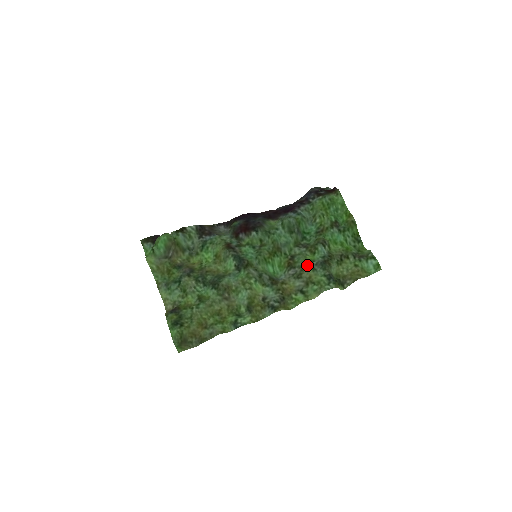
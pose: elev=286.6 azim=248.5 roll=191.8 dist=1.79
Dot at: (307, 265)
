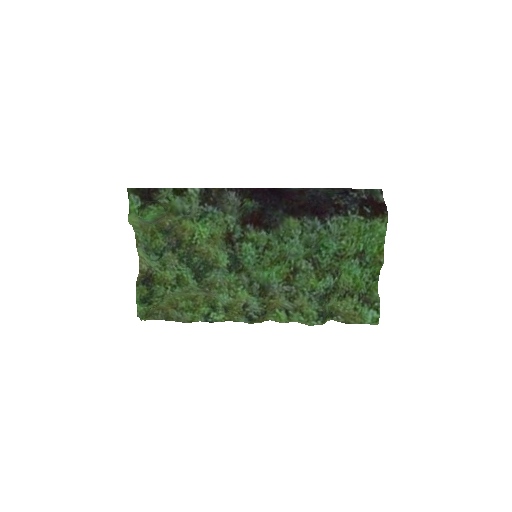
Dot at: (305, 292)
